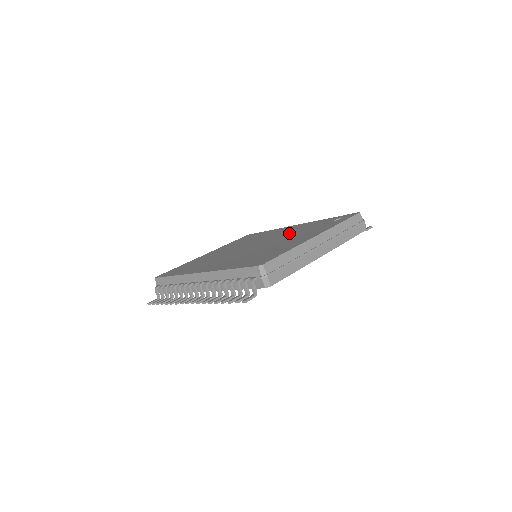
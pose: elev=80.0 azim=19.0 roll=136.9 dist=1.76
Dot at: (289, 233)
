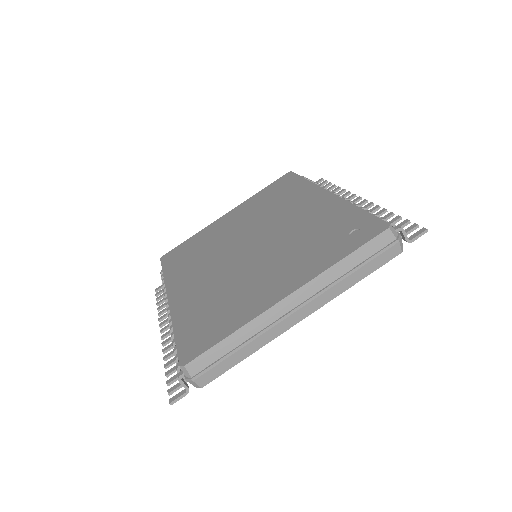
Dot at: (294, 232)
